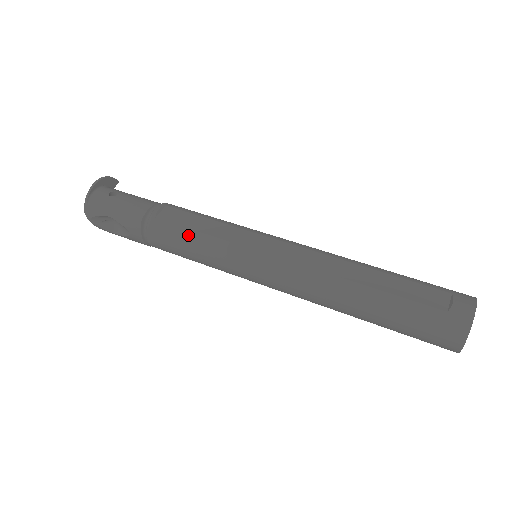
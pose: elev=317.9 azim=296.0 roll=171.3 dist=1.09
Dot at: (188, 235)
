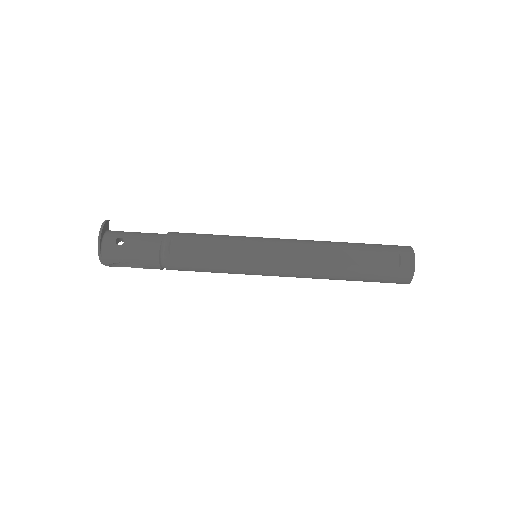
Dot at: (203, 261)
